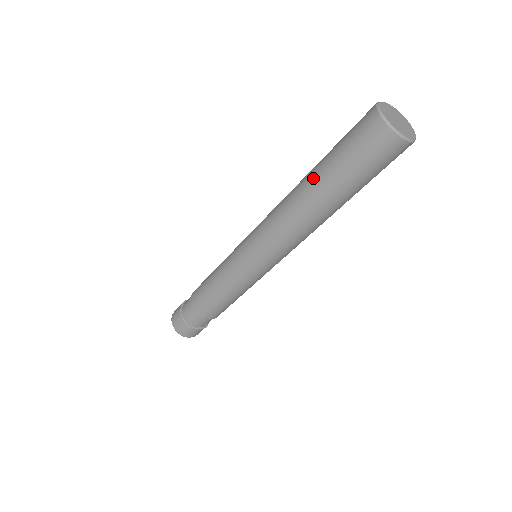
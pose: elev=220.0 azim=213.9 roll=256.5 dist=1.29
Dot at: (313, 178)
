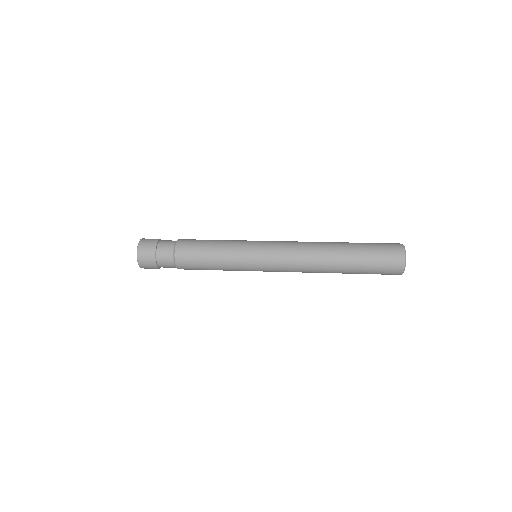
Dot at: (345, 262)
